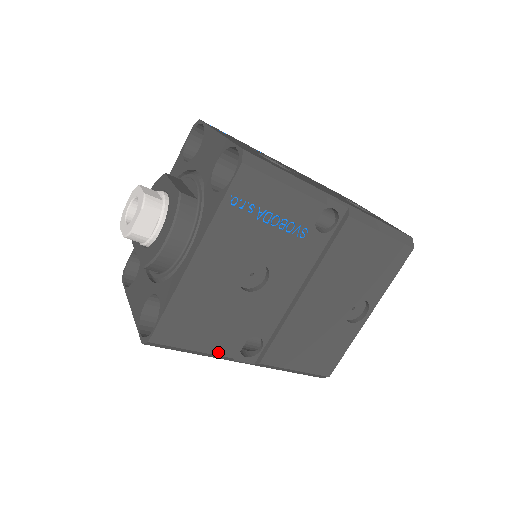
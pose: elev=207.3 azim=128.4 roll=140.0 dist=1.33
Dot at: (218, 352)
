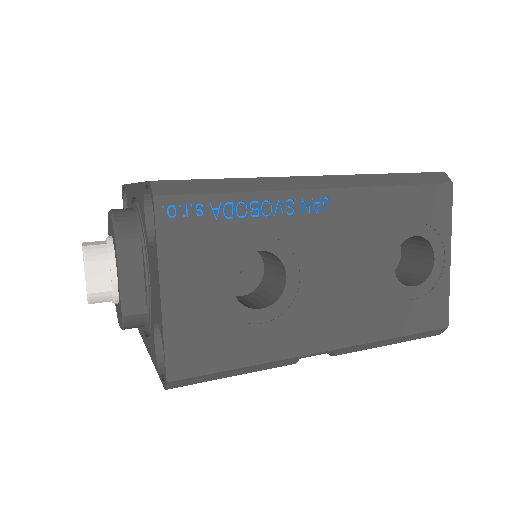
Dot at: occluded
